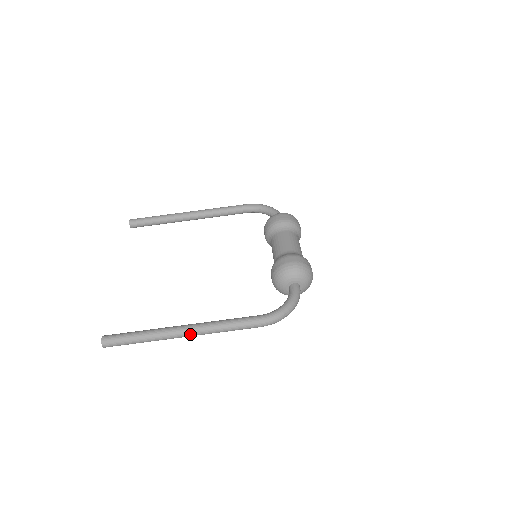
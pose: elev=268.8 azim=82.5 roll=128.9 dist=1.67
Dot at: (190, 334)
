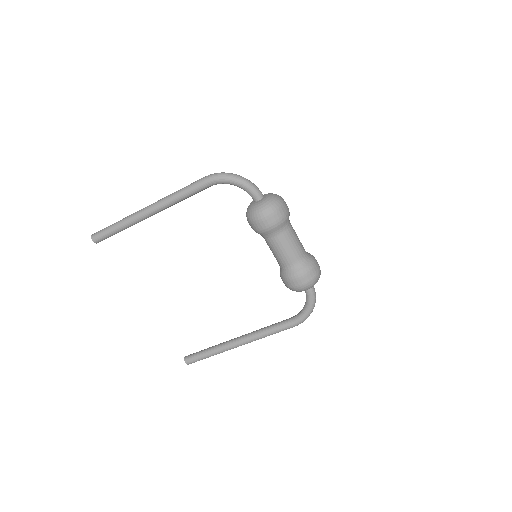
Dot at: occluded
